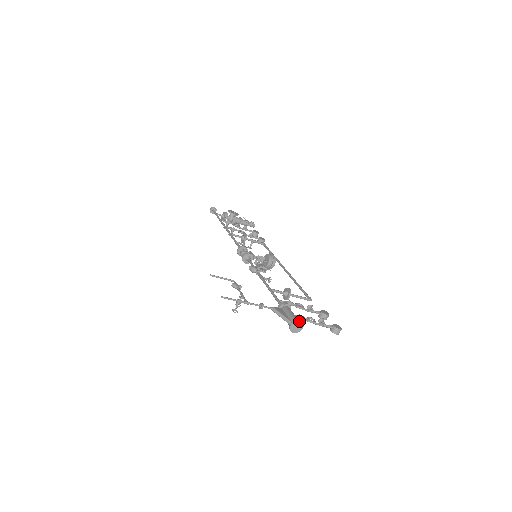
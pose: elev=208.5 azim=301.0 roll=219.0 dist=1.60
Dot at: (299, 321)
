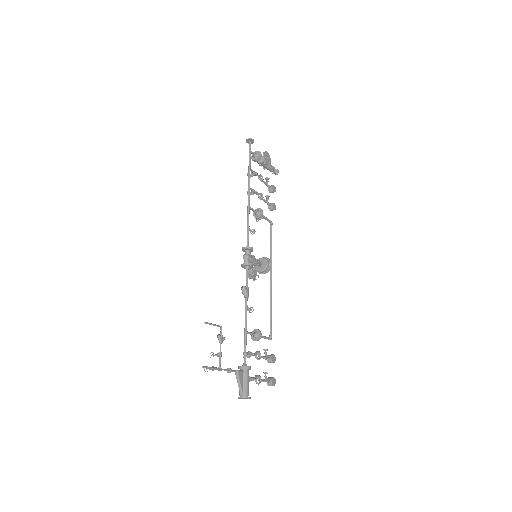
Dot at: (249, 398)
